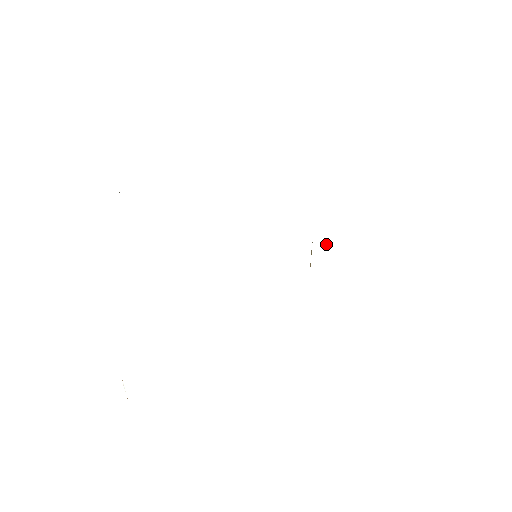
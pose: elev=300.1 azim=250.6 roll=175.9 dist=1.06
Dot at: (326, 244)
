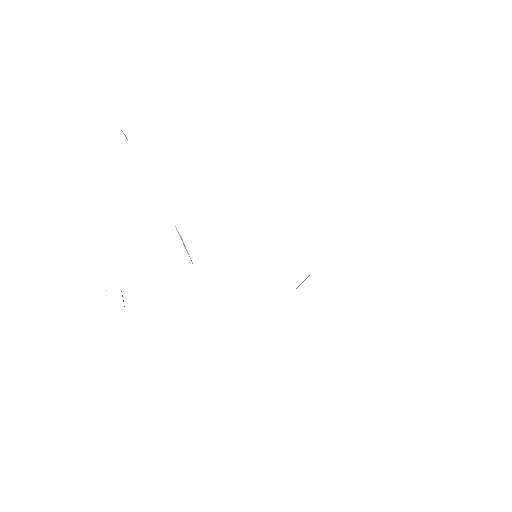
Dot at: occluded
